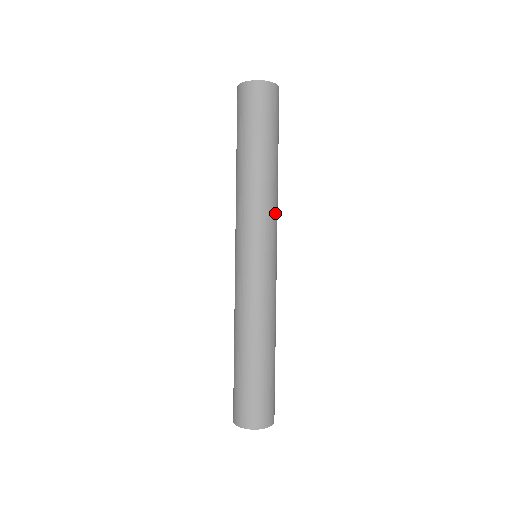
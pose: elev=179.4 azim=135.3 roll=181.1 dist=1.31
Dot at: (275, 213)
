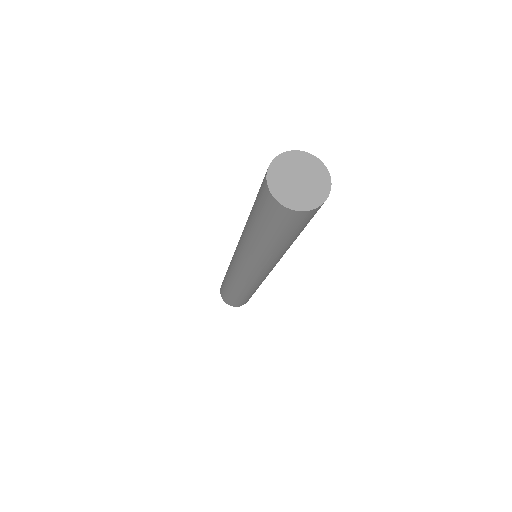
Dot at: occluded
